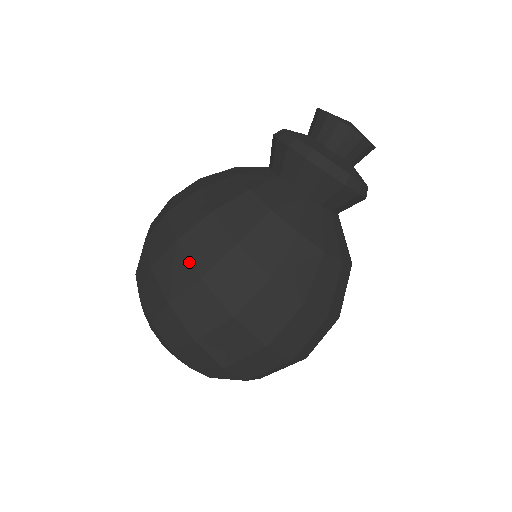
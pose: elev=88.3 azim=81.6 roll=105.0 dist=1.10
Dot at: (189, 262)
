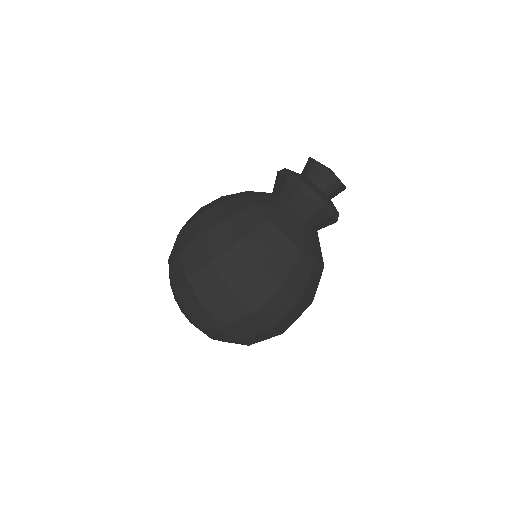
Dot at: (197, 227)
